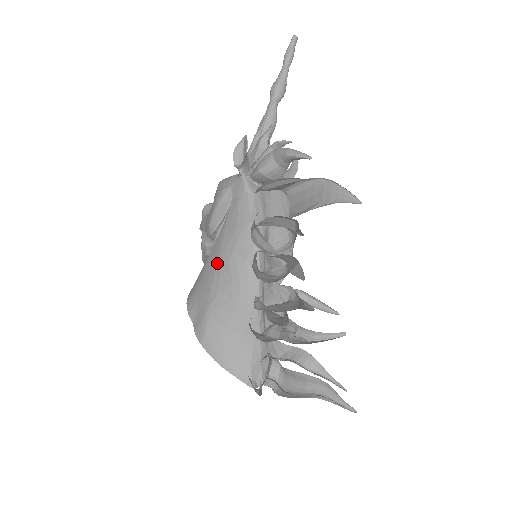
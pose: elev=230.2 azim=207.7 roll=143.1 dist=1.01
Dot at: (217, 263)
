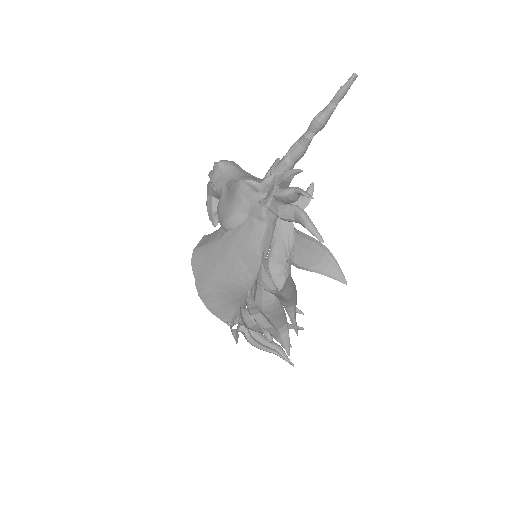
Dot at: (224, 257)
